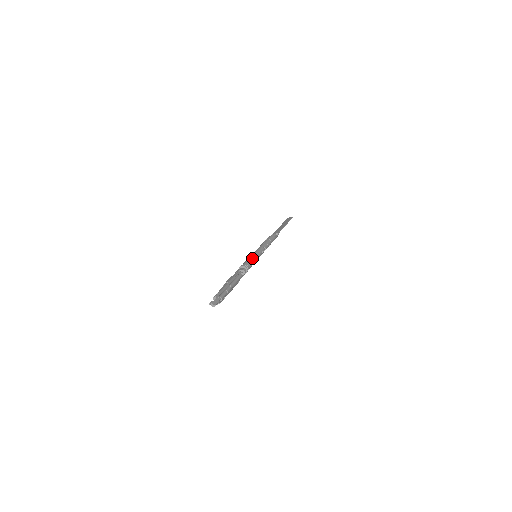
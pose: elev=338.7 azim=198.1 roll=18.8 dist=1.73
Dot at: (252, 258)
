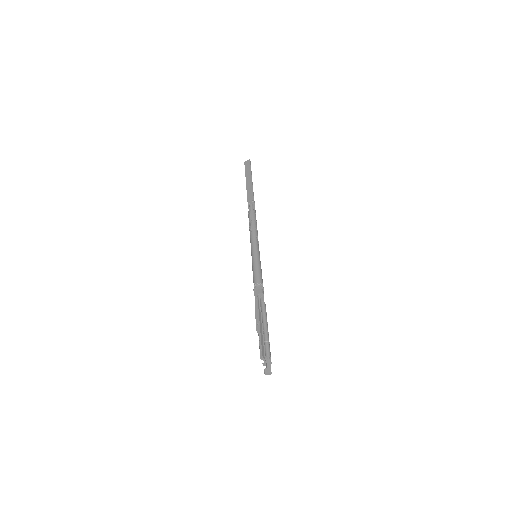
Dot at: (257, 266)
